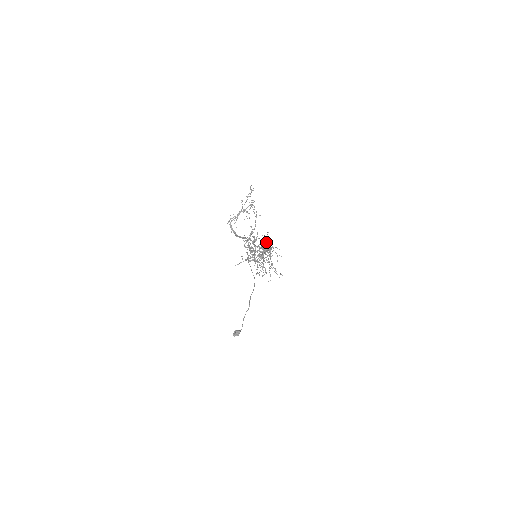
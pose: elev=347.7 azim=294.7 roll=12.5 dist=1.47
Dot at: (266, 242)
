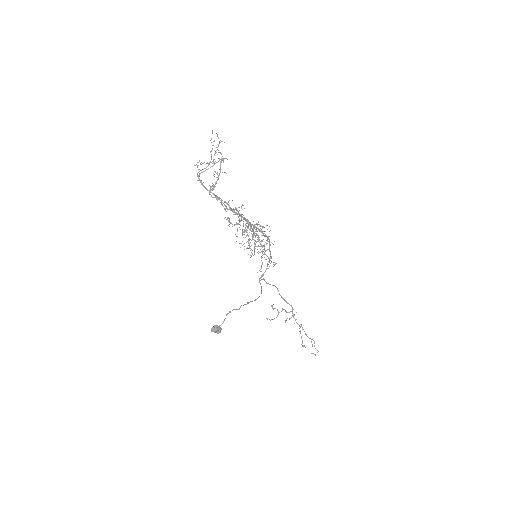
Dot at: occluded
